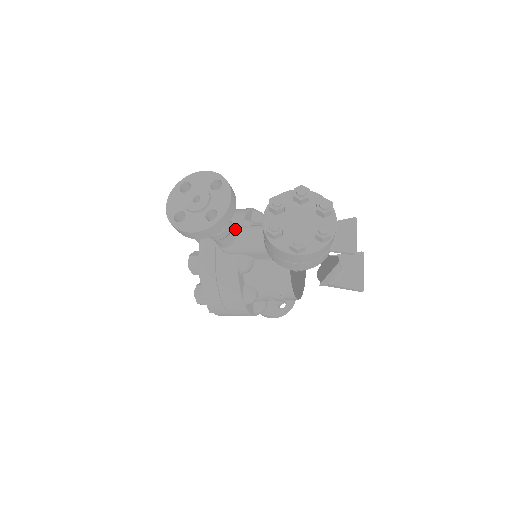
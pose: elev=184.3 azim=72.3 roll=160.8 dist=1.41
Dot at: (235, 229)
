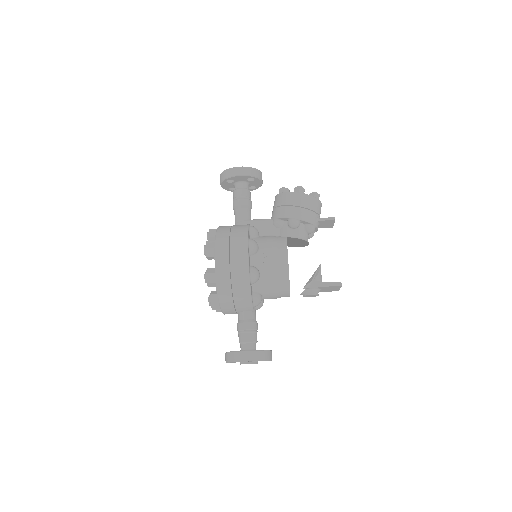
Dot at: occluded
